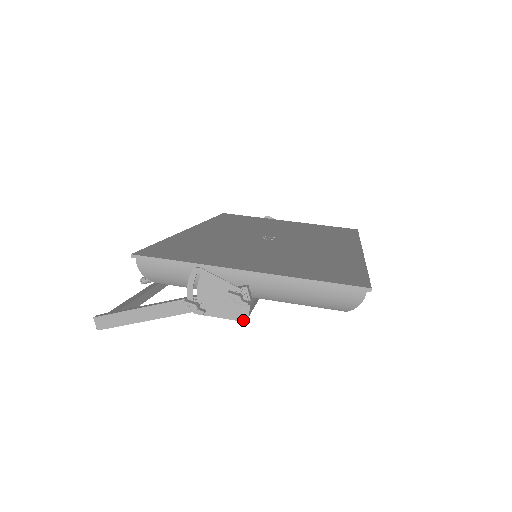
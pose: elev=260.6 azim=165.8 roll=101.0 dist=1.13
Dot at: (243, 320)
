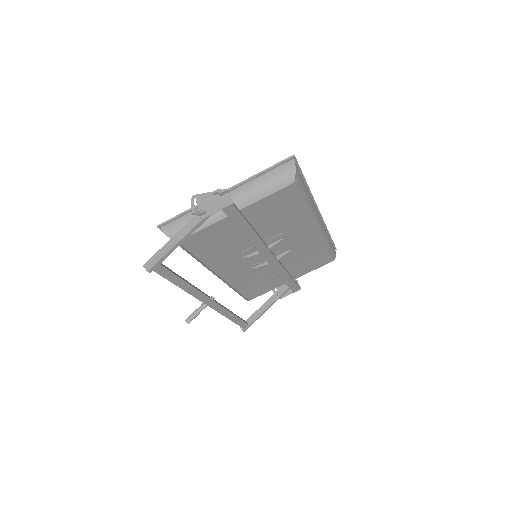
Dot at: (230, 204)
